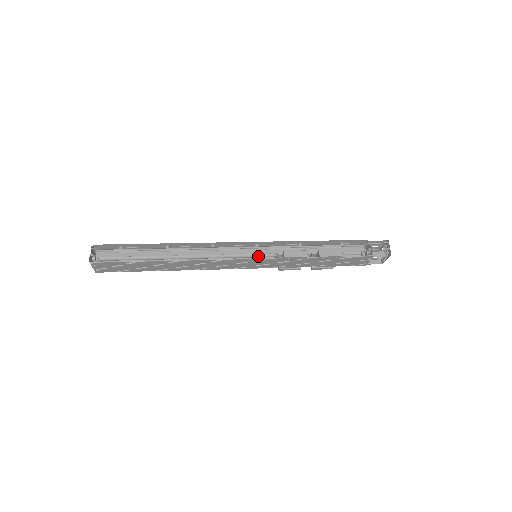
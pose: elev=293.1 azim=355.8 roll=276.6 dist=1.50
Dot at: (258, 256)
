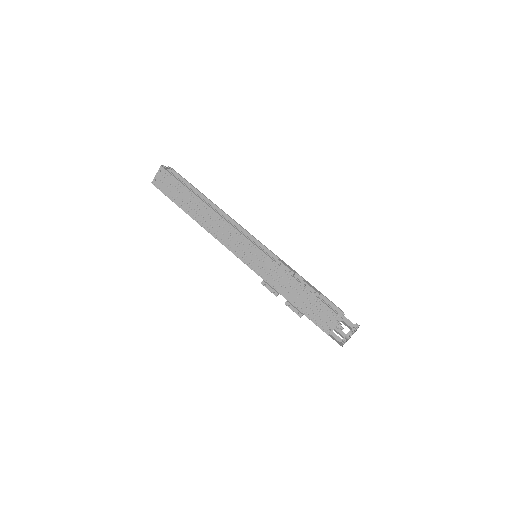
Dot at: occluded
